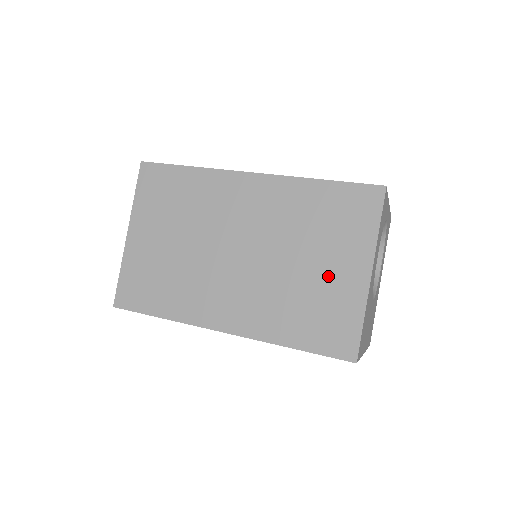
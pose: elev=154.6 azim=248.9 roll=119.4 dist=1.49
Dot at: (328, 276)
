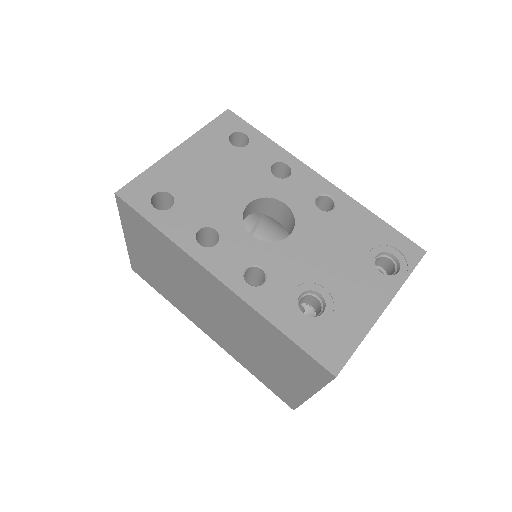
Dot at: (280, 373)
